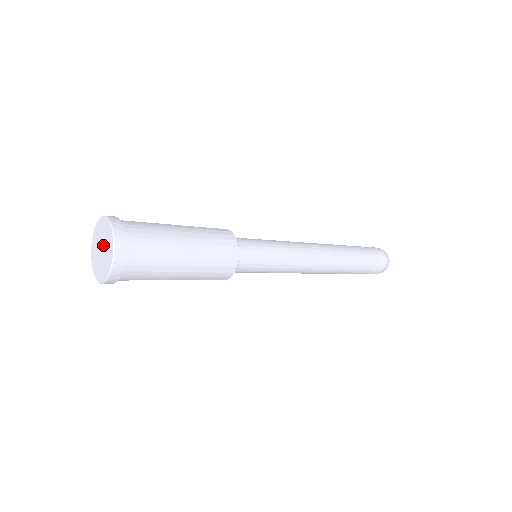
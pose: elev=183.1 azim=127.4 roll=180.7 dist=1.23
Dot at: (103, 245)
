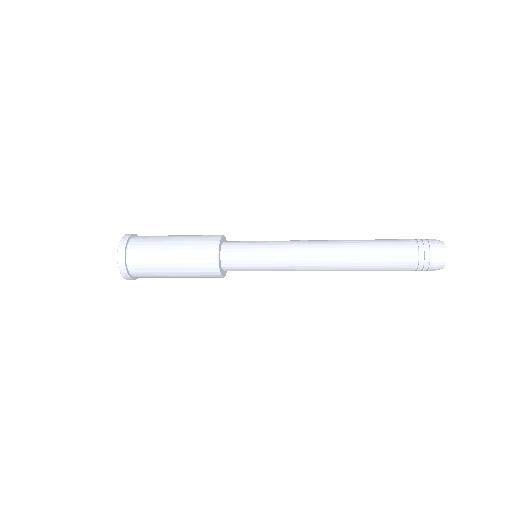
Dot at: occluded
